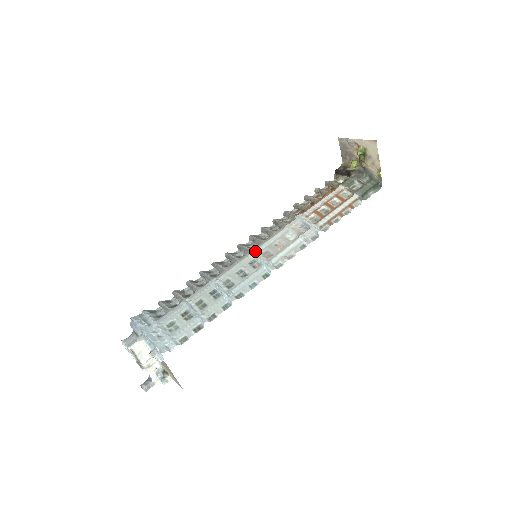
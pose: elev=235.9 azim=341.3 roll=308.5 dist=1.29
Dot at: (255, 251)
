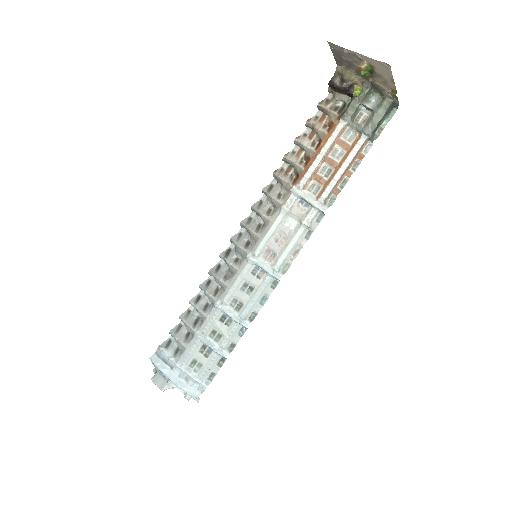
Dot at: (254, 256)
